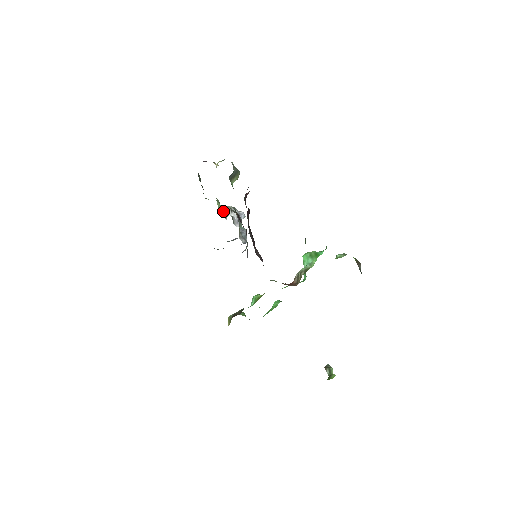
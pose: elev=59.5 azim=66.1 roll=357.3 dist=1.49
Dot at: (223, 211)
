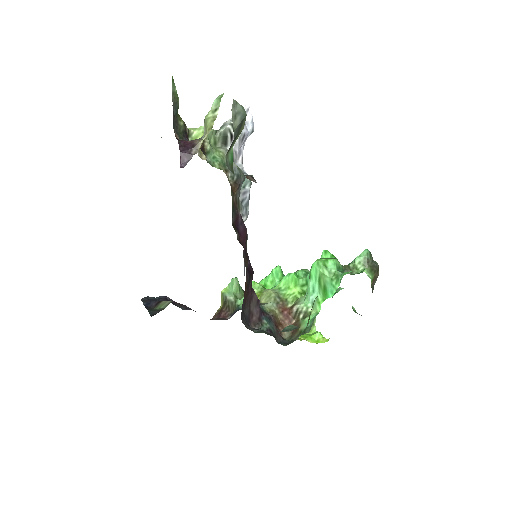
Dot at: (218, 142)
